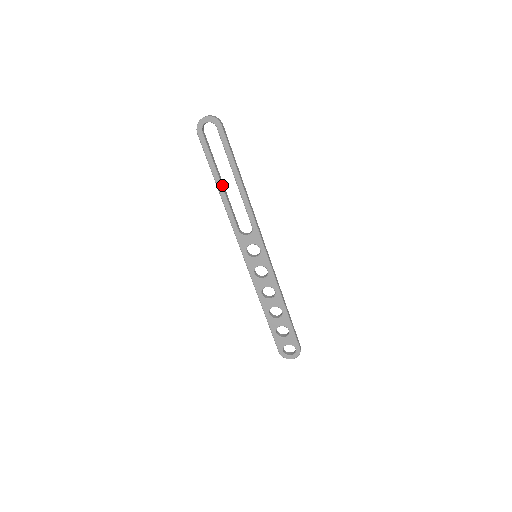
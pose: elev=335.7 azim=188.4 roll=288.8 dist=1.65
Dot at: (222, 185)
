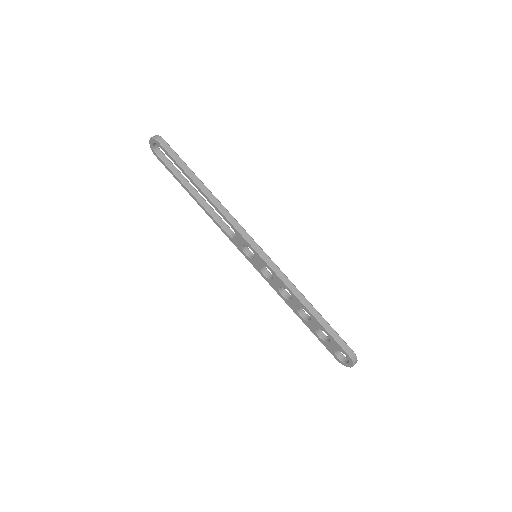
Dot at: (194, 195)
